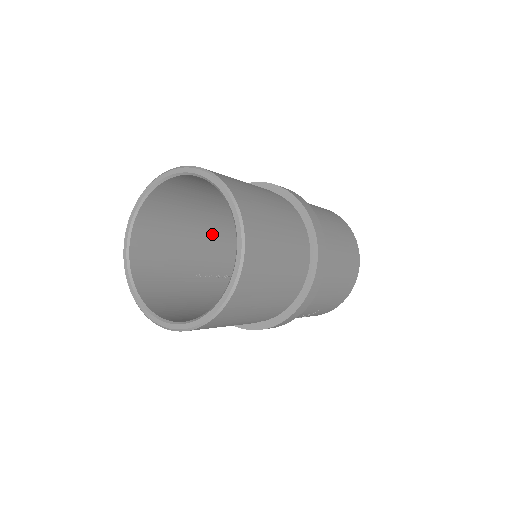
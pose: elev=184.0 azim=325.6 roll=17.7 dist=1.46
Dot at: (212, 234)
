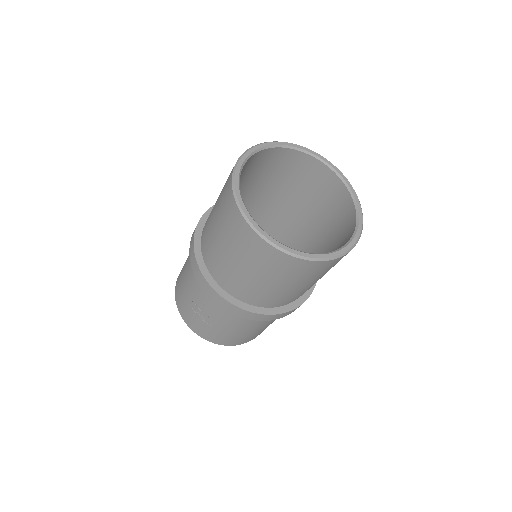
Dot at: (251, 209)
